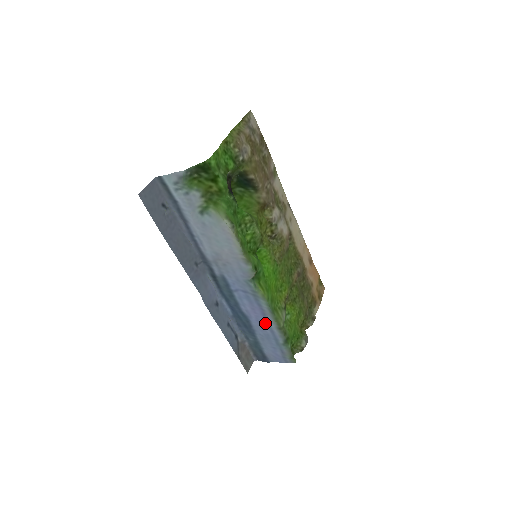
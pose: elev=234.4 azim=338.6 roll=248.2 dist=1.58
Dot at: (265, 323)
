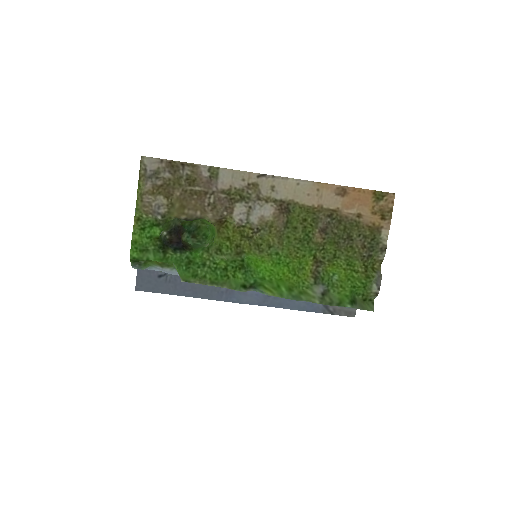
Dot at: occluded
